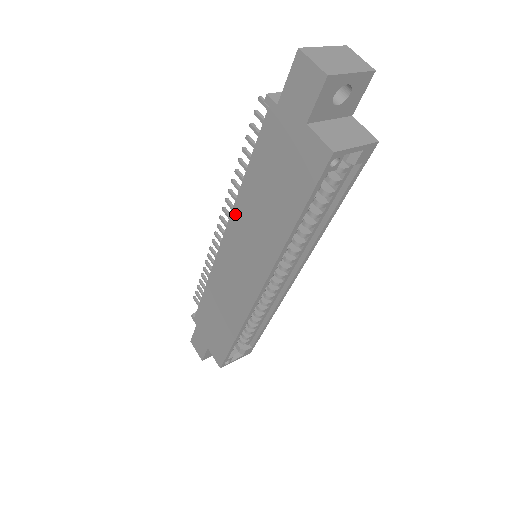
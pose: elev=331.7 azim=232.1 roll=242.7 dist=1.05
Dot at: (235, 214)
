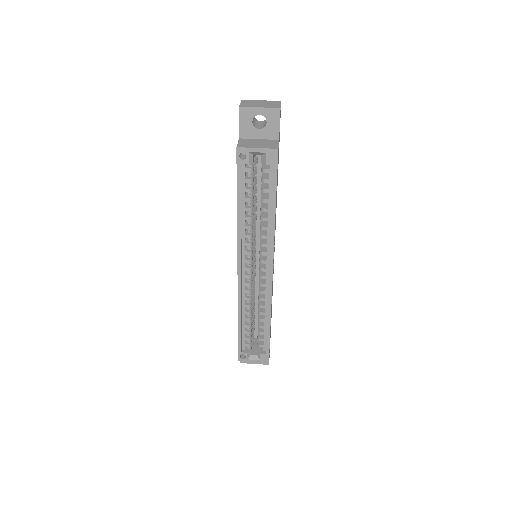
Dot at: occluded
